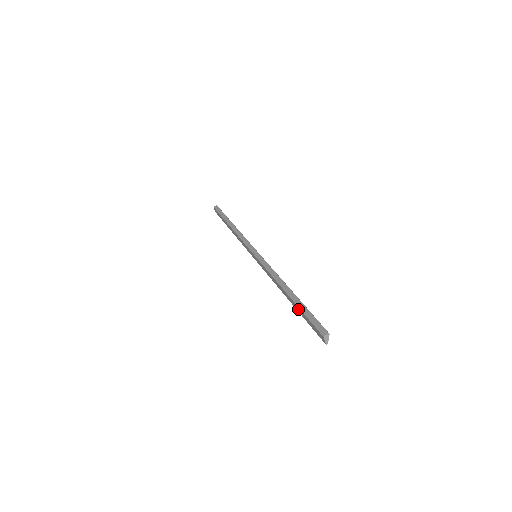
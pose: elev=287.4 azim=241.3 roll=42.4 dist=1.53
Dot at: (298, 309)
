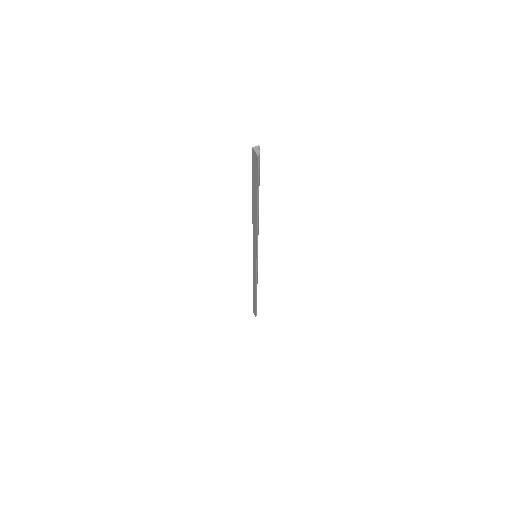
Dot at: (254, 191)
